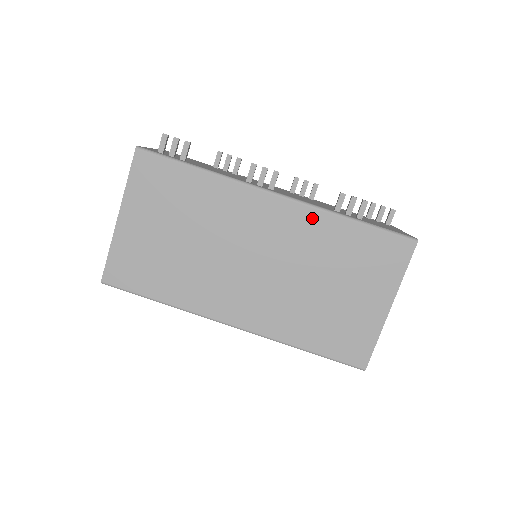
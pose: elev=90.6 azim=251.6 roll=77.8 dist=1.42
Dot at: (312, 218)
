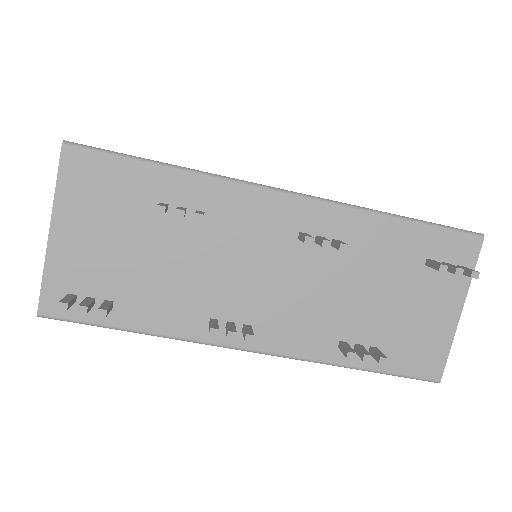
Dot at: occluded
